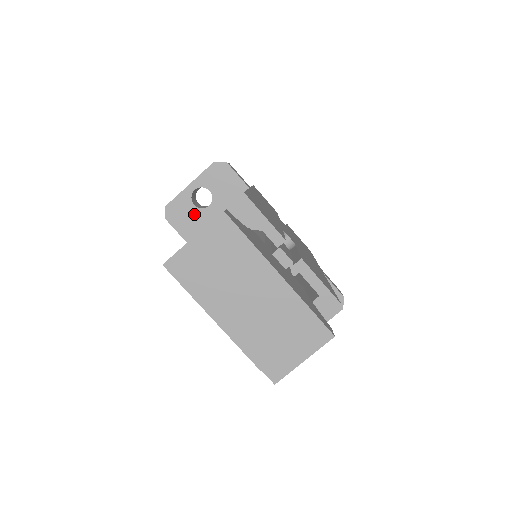
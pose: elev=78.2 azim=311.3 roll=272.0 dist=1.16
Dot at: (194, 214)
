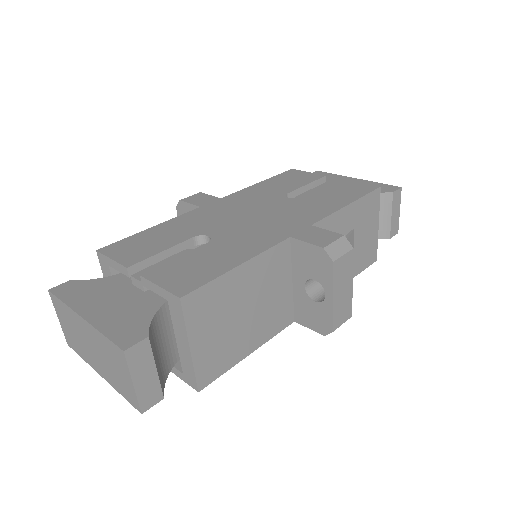
Dot at: occluded
